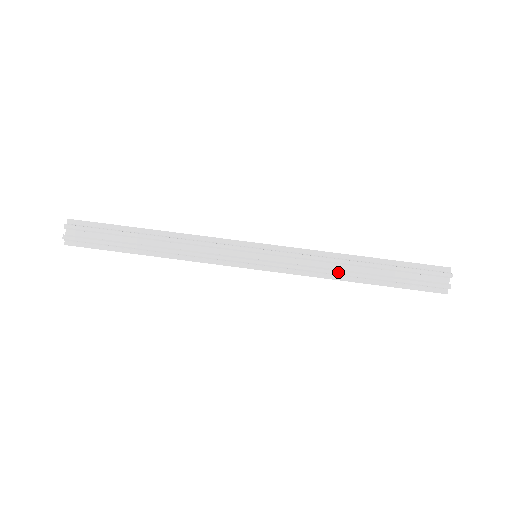
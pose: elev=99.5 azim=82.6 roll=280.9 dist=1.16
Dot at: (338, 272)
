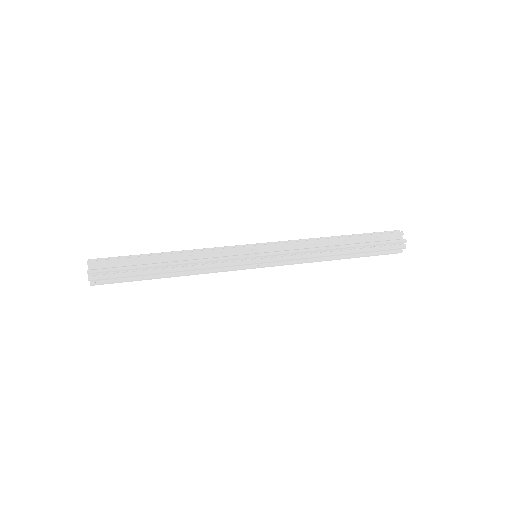
Dot at: (324, 248)
